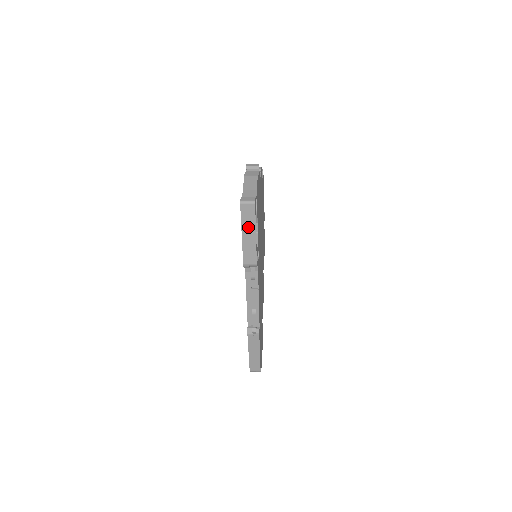
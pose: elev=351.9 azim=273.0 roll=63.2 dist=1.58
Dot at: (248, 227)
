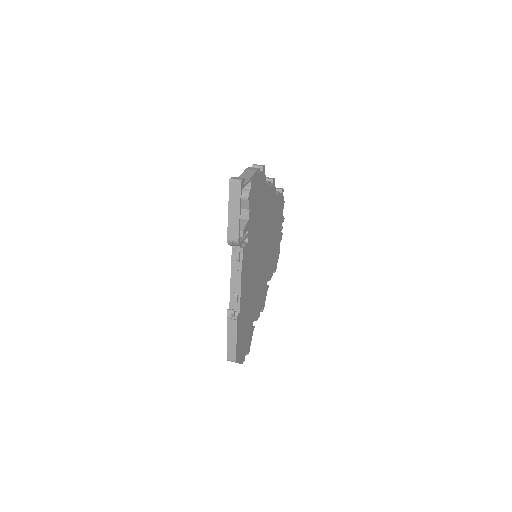
Dot at: (234, 203)
